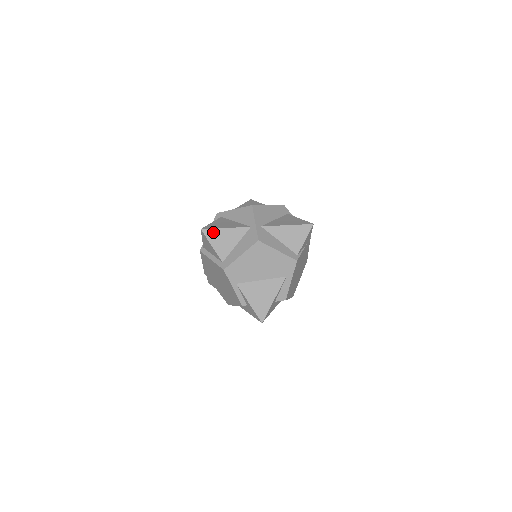
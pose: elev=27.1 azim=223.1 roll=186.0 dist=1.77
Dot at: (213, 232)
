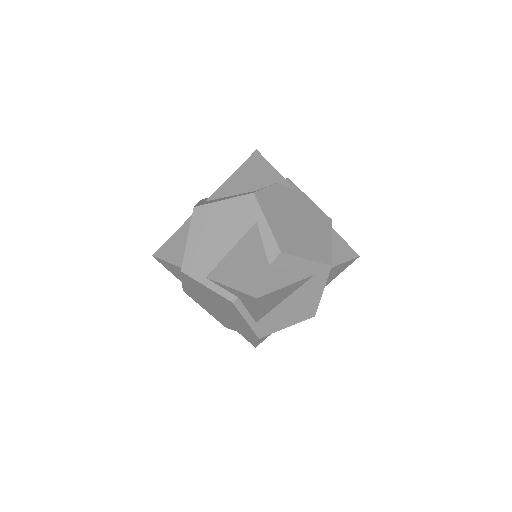
Dot at: (163, 248)
